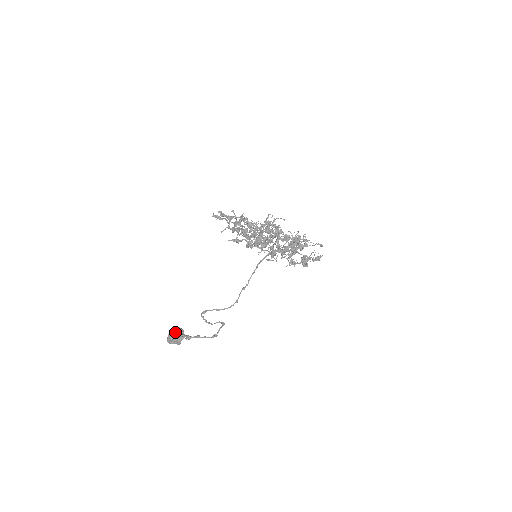
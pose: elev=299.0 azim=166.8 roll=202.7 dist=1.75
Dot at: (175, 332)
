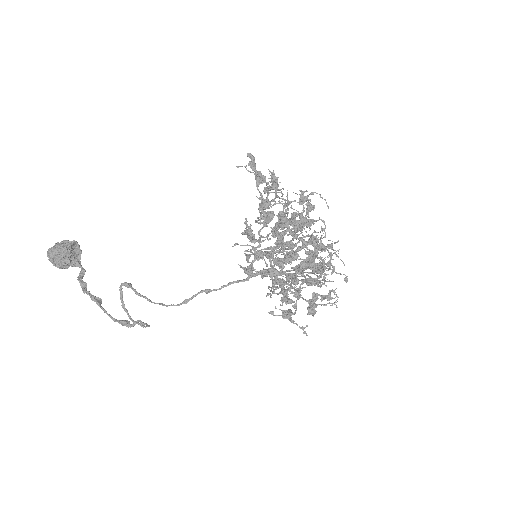
Dot at: (66, 252)
